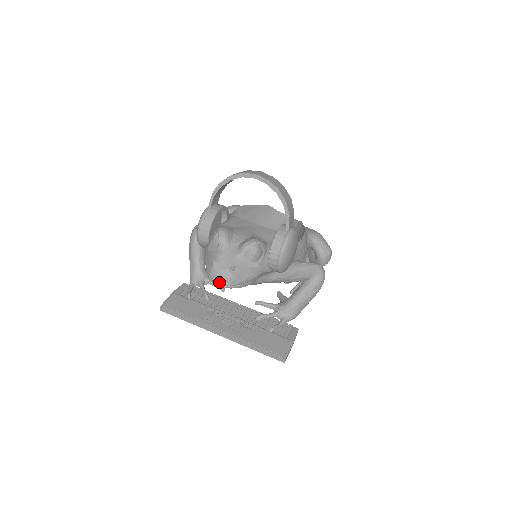
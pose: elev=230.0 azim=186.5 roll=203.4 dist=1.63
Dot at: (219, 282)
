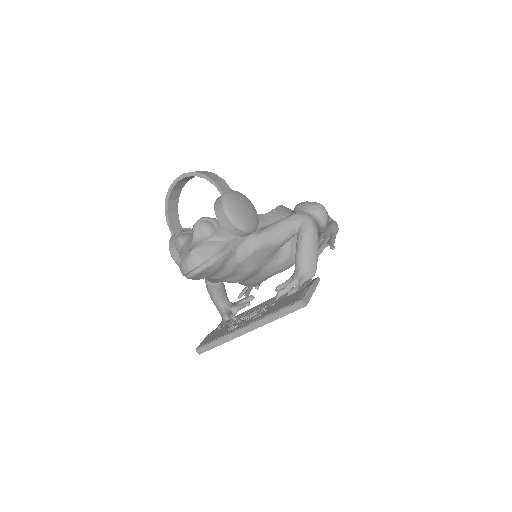
Dot at: (188, 270)
